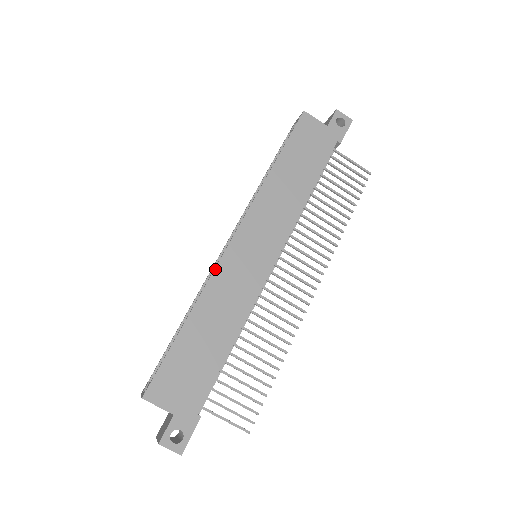
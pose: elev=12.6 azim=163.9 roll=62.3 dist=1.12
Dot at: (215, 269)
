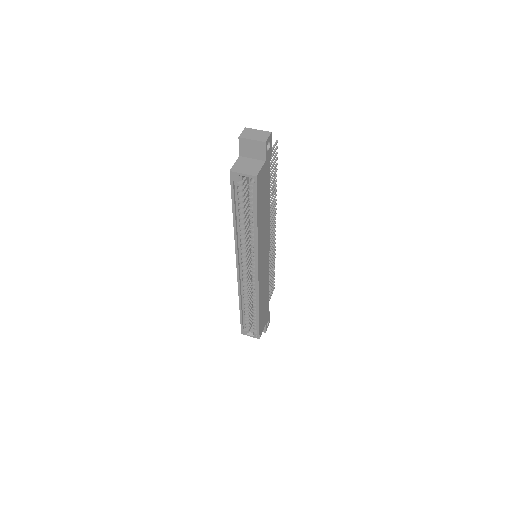
Dot at: (259, 290)
